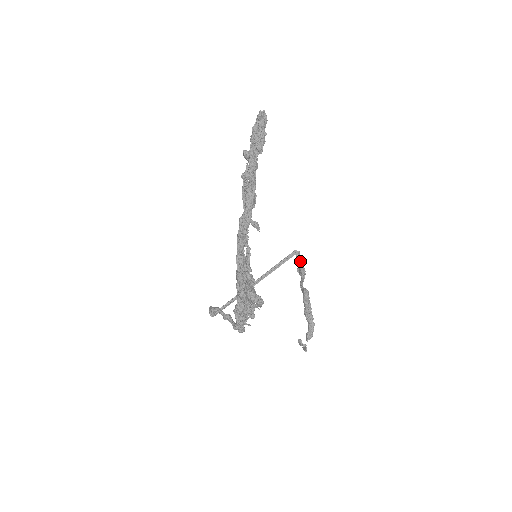
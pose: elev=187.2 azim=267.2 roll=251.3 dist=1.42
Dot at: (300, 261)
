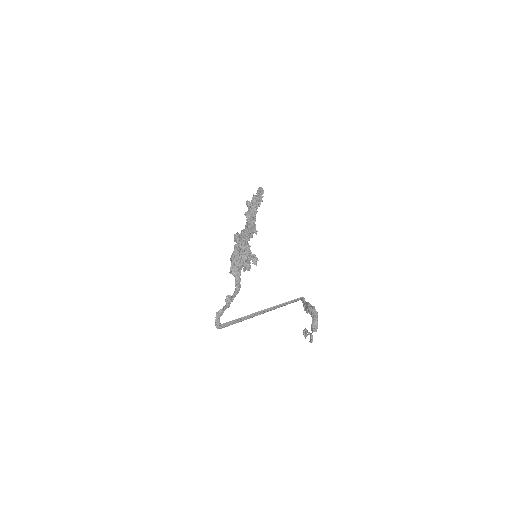
Dot at: occluded
